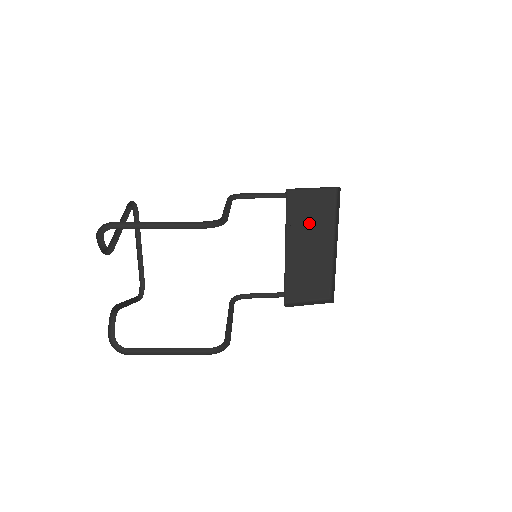
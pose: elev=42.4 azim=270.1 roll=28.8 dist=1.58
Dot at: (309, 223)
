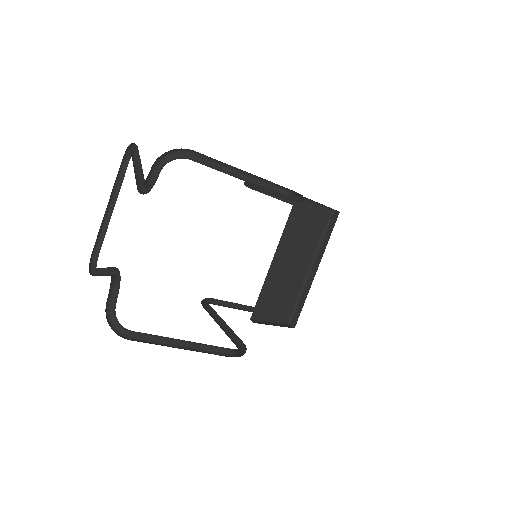
Dot at: (300, 238)
